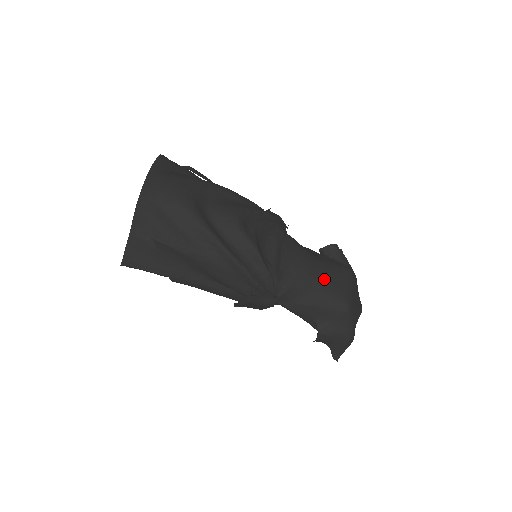
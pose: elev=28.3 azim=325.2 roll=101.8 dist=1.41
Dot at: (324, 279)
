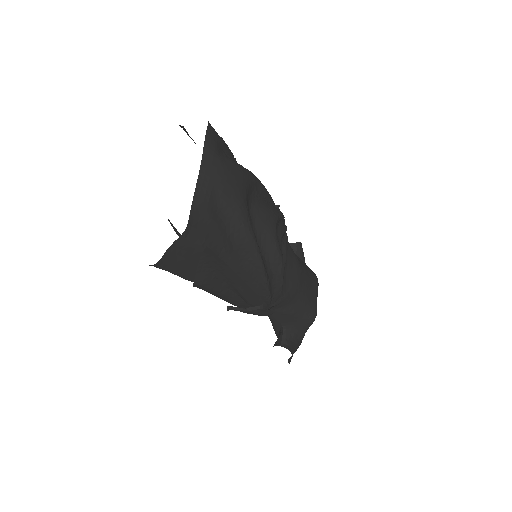
Dot at: (306, 290)
